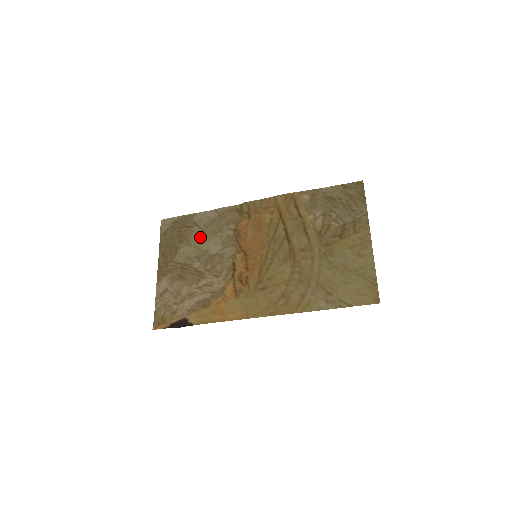
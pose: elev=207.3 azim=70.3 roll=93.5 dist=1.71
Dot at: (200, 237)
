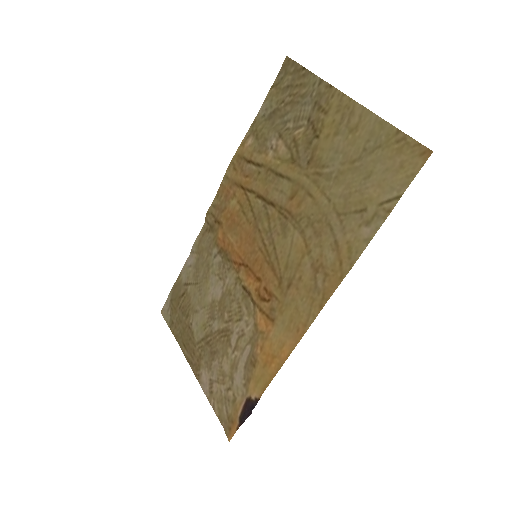
Dot at: (198, 293)
